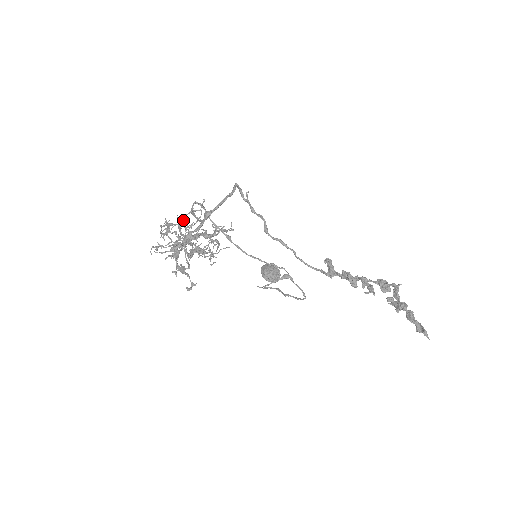
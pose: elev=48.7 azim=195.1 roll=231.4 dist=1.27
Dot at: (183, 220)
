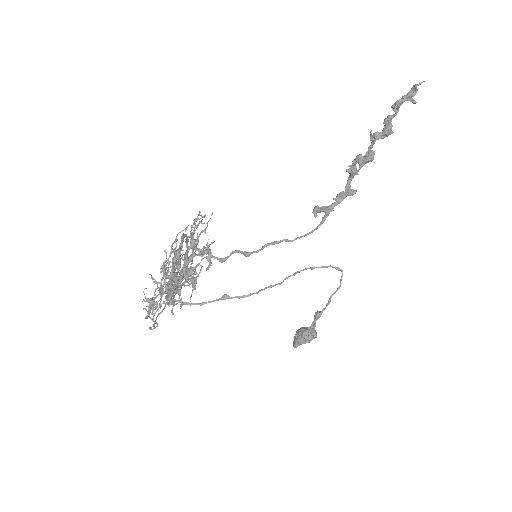
Dot at: occluded
